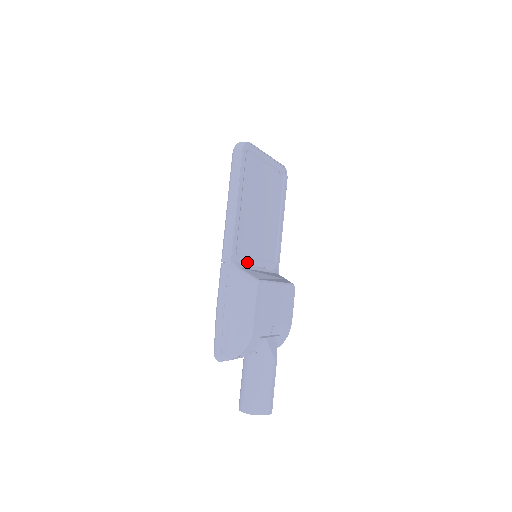
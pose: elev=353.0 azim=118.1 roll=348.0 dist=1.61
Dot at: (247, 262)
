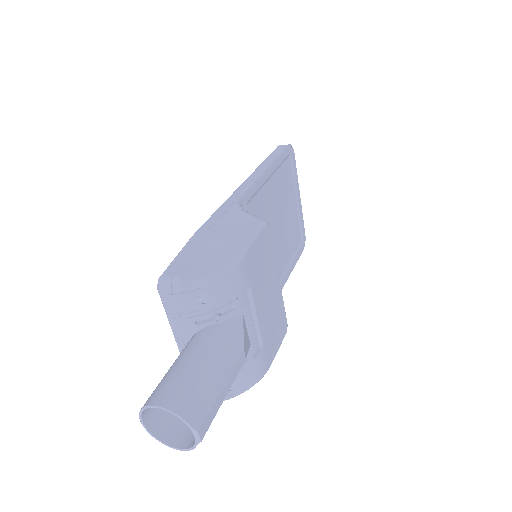
Dot at: occluded
